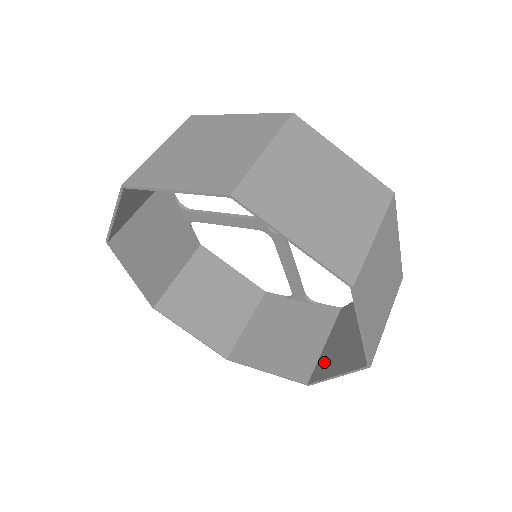
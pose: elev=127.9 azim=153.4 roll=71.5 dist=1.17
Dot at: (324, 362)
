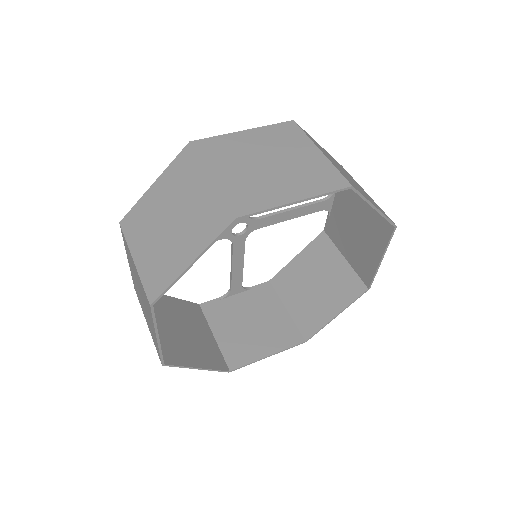
Dot at: (307, 318)
